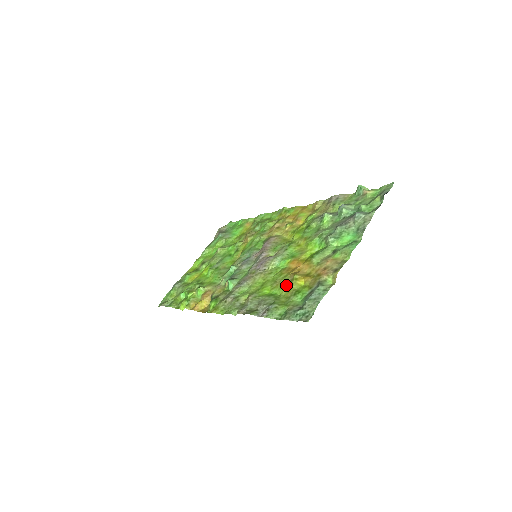
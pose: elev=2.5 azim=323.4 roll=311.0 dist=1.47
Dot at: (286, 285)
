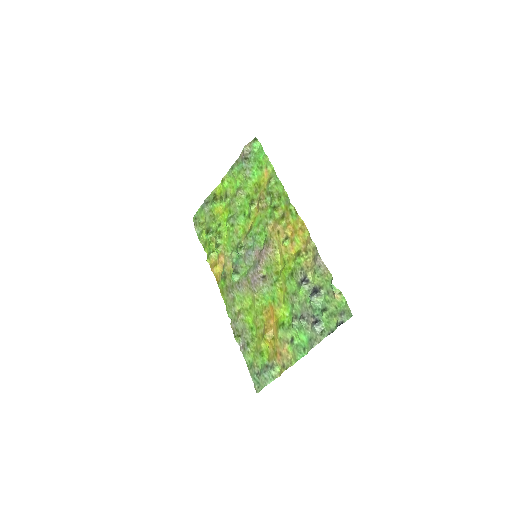
Dot at: (259, 335)
